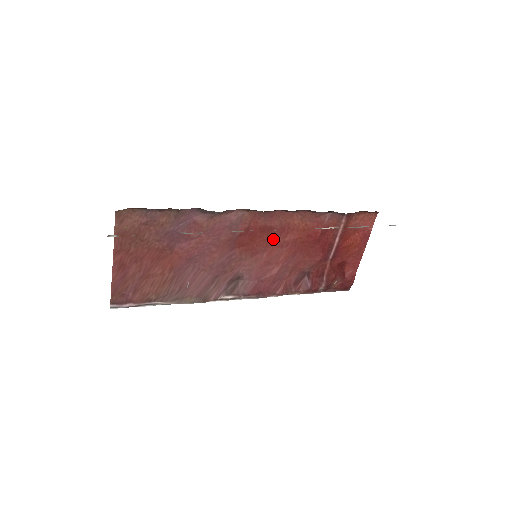
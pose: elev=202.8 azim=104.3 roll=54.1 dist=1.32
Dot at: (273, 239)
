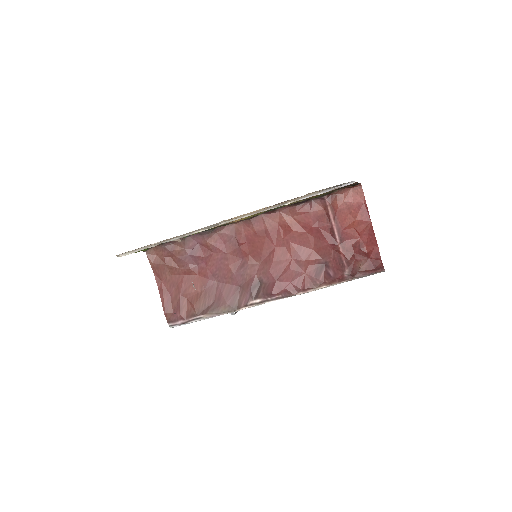
Dot at: (272, 240)
